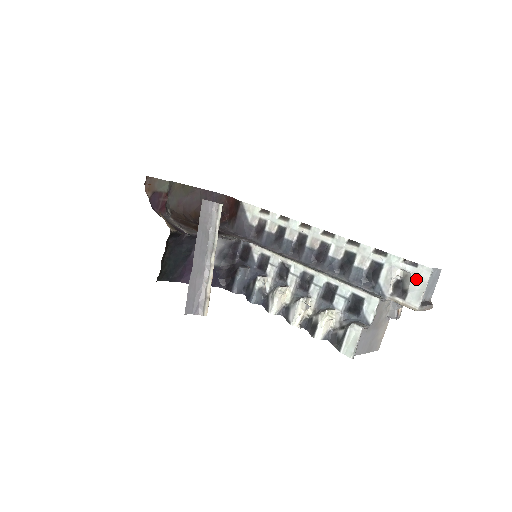
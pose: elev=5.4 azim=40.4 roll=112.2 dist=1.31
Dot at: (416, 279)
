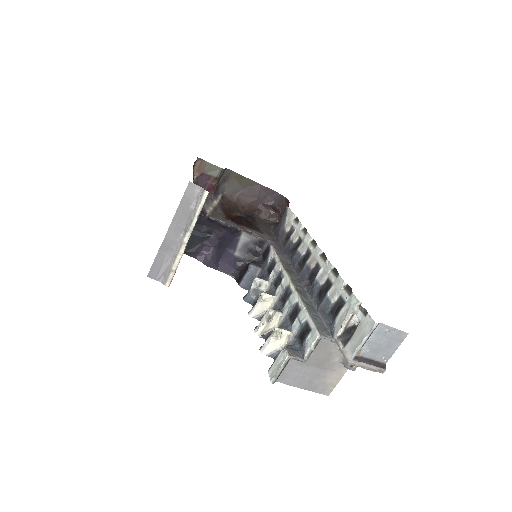
Dot at: (360, 329)
